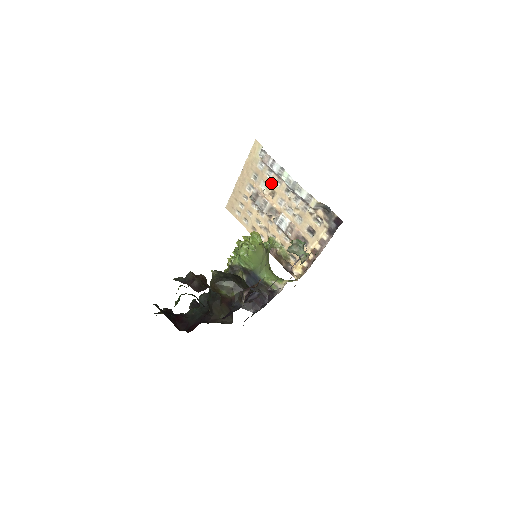
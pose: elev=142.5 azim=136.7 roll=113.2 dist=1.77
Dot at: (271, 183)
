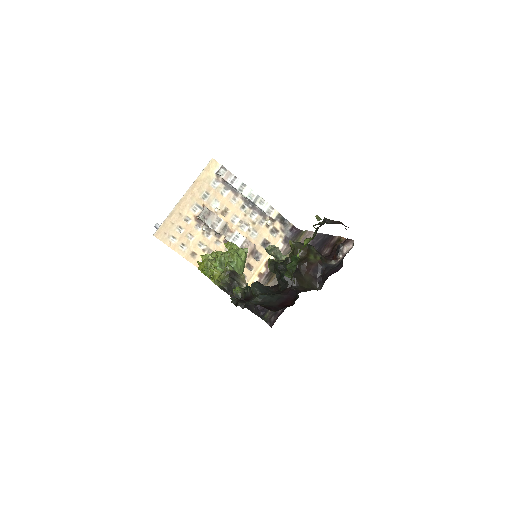
Dot at: (225, 201)
